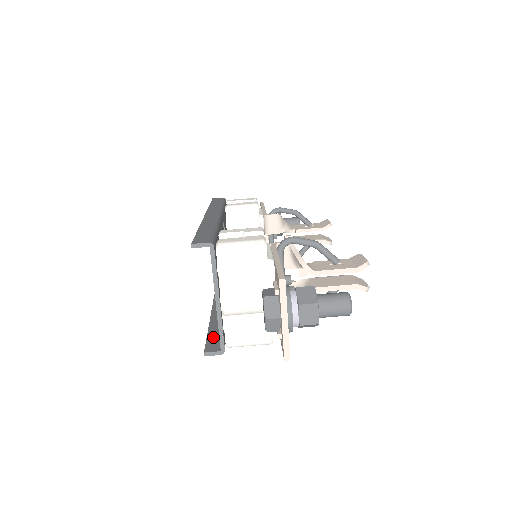
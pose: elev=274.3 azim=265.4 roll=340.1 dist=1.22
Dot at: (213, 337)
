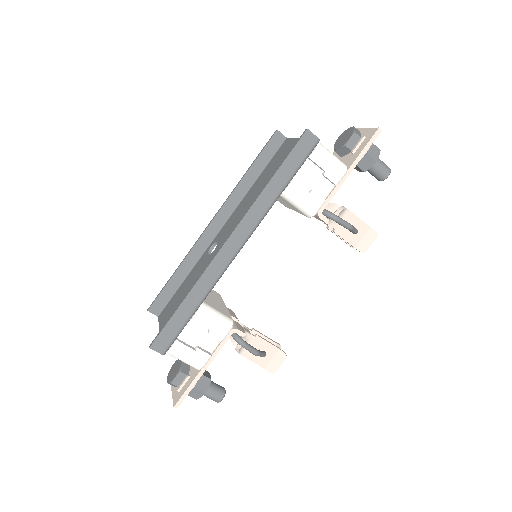
Dot at: (166, 294)
